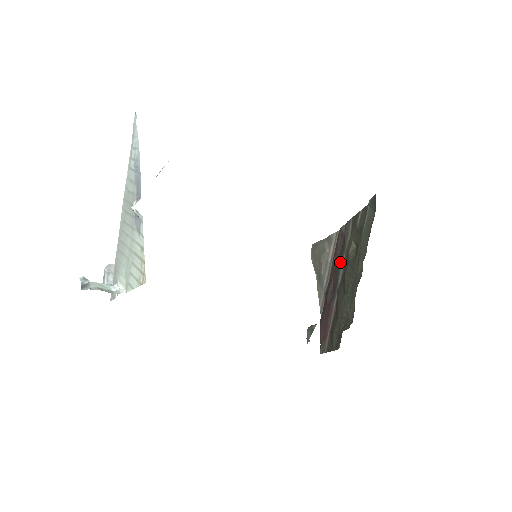
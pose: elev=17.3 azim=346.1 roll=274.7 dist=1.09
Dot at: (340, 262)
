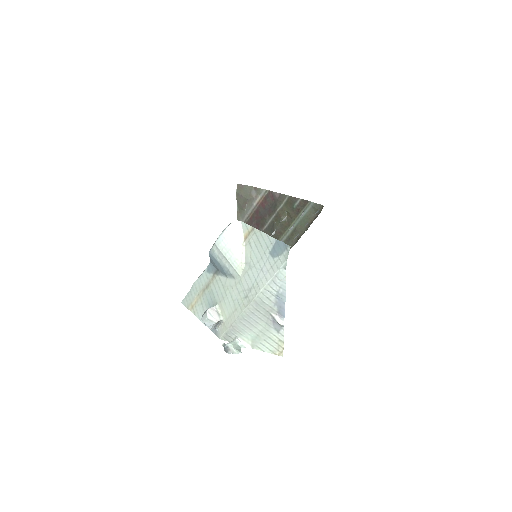
Dot at: (269, 216)
